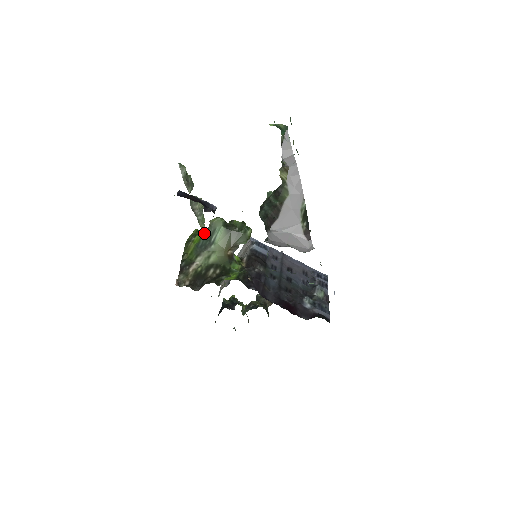
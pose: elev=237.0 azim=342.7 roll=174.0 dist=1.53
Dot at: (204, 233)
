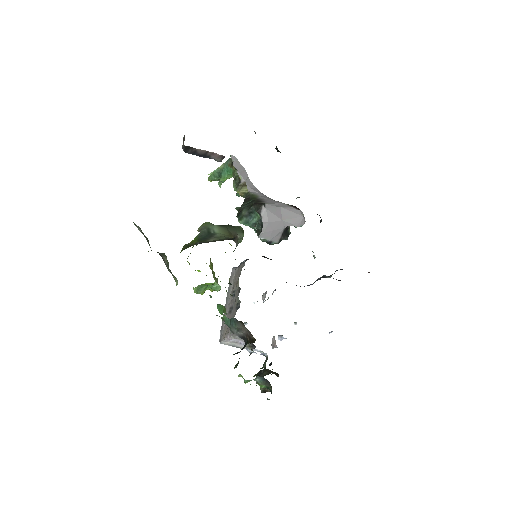
Dot at: (199, 235)
